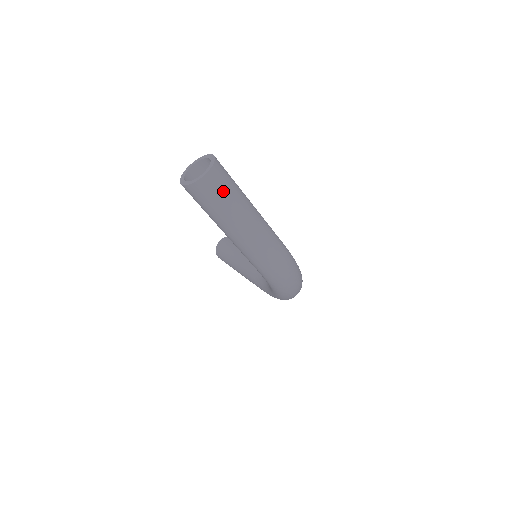
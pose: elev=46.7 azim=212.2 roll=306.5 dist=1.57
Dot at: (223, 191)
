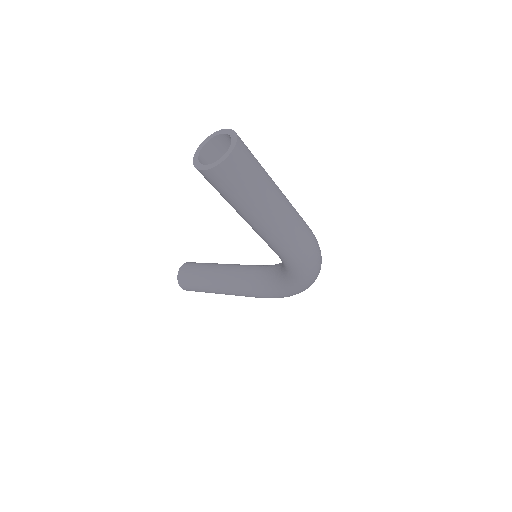
Dot at: (252, 165)
